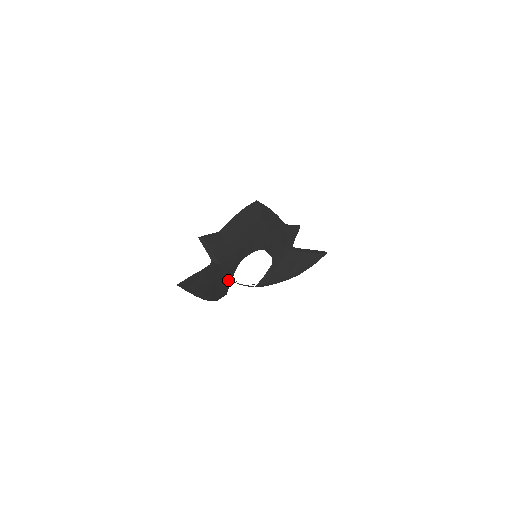
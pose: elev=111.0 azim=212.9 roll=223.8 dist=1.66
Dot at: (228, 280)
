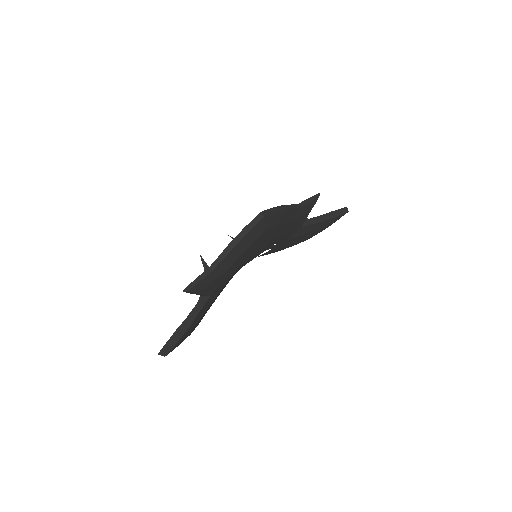
Dot at: (221, 291)
